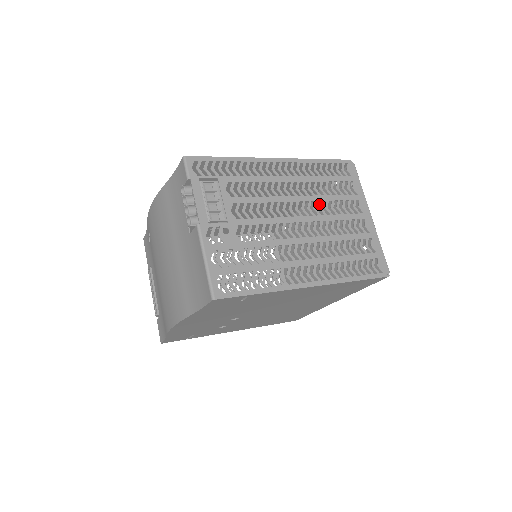
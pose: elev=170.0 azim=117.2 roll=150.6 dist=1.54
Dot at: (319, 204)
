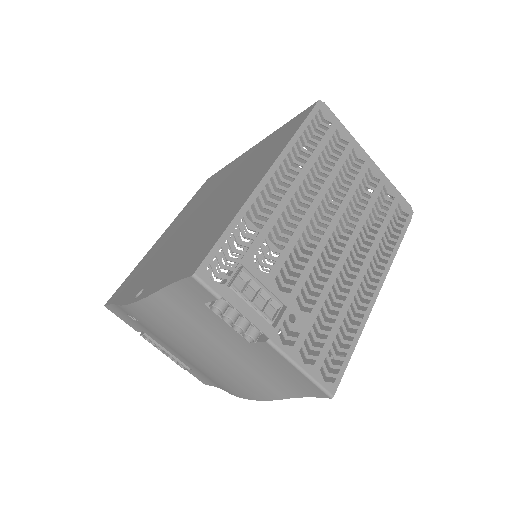
Dot at: (331, 191)
